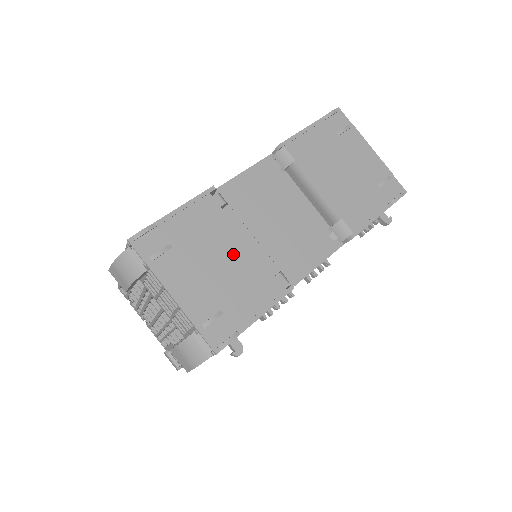
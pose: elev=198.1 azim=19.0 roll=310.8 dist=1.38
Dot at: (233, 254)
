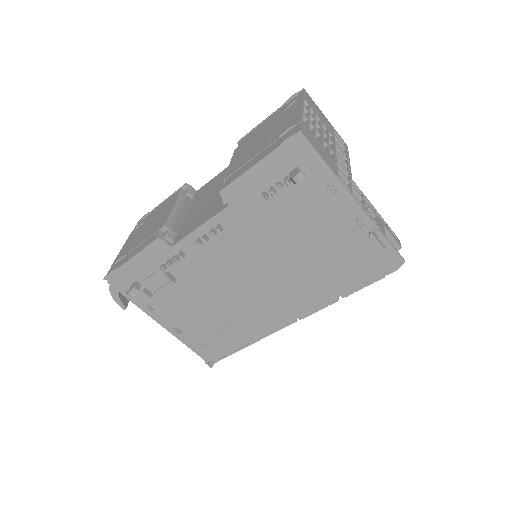
Dot at: (157, 221)
